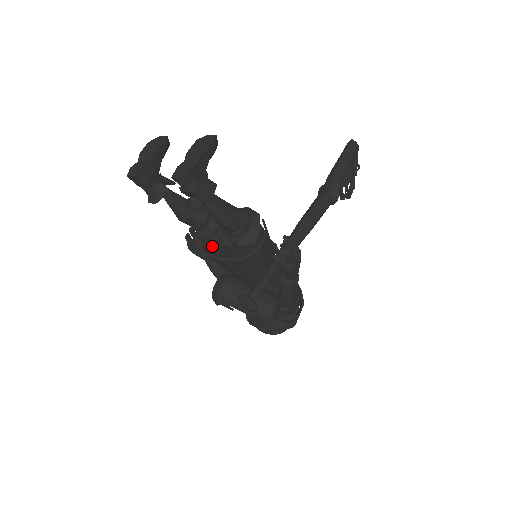
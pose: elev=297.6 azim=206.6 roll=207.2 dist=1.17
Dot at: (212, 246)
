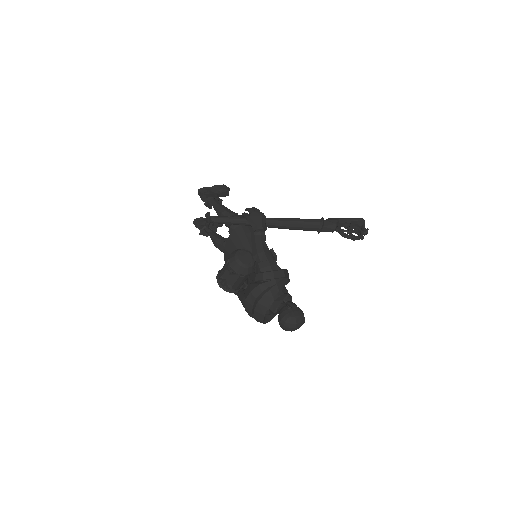
Dot at: occluded
